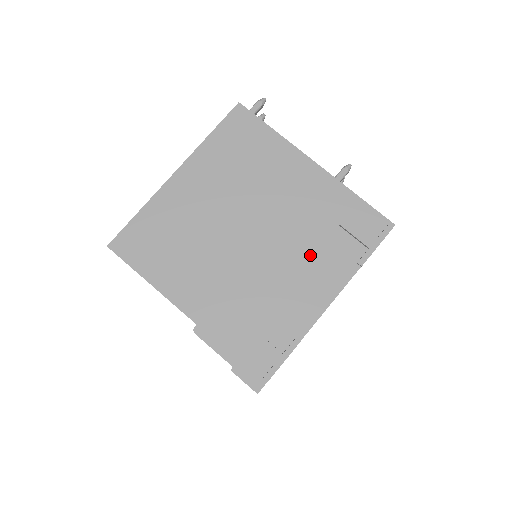
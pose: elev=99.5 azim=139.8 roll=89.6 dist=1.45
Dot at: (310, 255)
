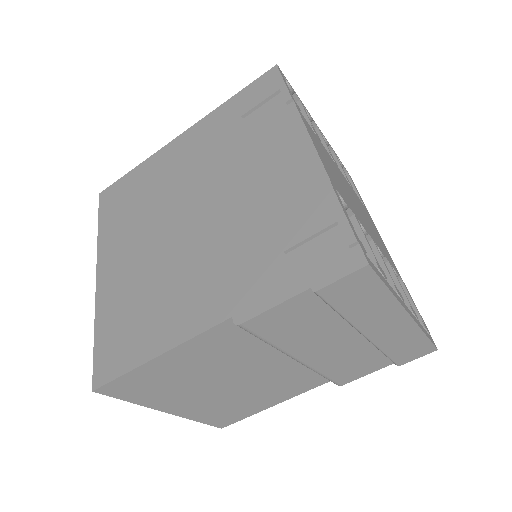
Dot at: (249, 153)
